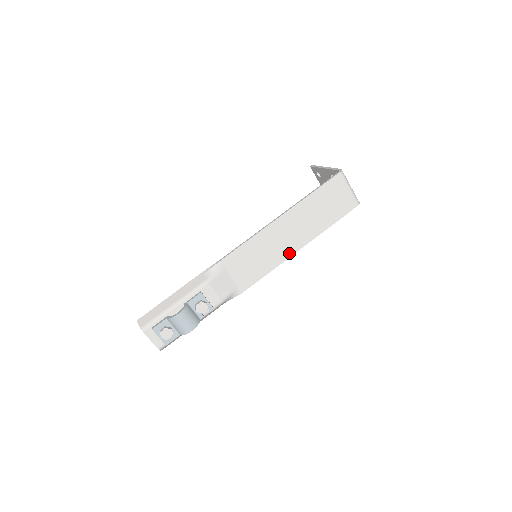
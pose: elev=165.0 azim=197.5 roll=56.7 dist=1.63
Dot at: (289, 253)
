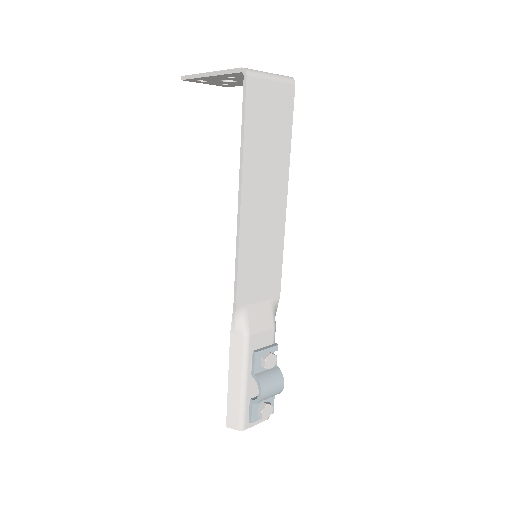
Dot at: (281, 216)
